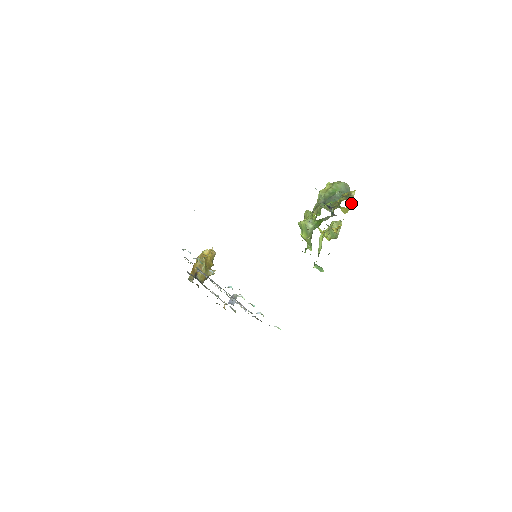
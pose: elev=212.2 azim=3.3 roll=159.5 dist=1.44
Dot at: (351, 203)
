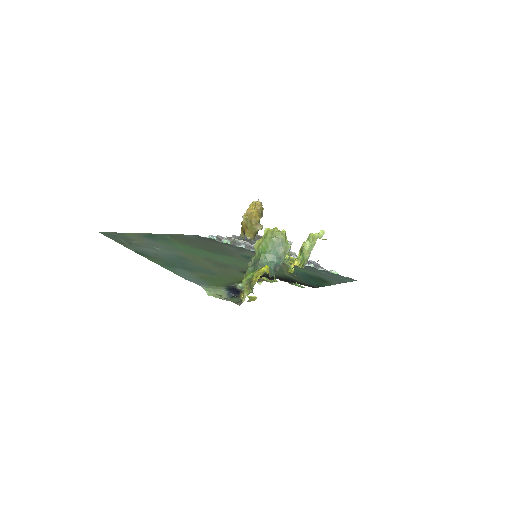
Dot at: (248, 300)
